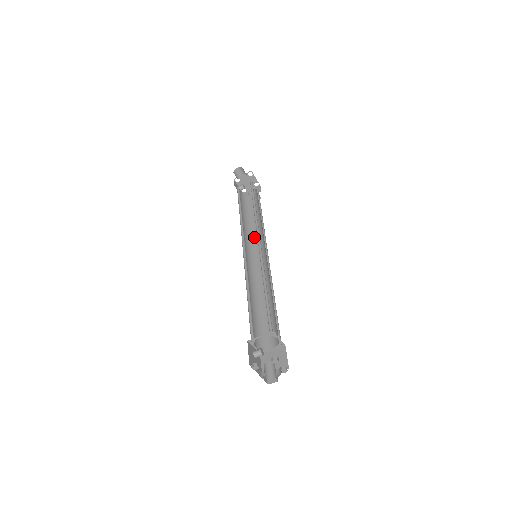
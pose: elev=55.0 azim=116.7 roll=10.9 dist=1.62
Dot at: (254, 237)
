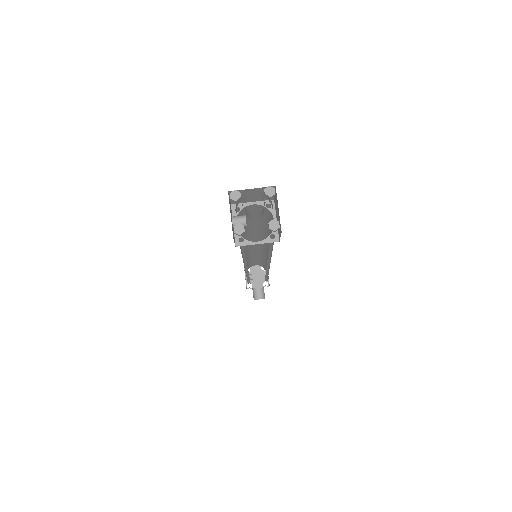
Dot at: occluded
